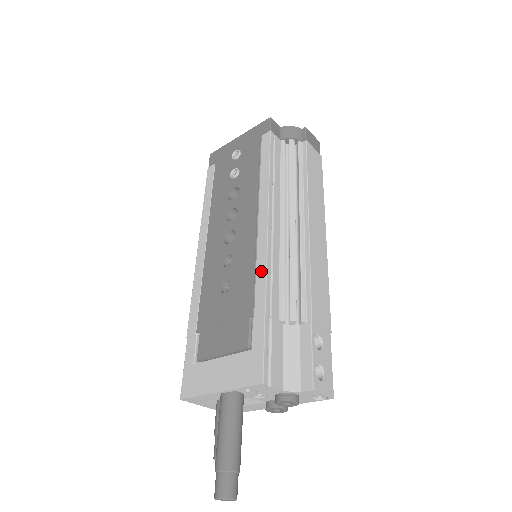
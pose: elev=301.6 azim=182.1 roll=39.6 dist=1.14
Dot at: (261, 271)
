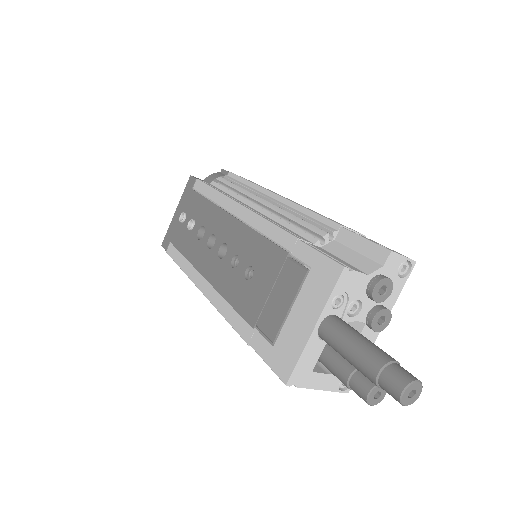
Dot at: (267, 228)
